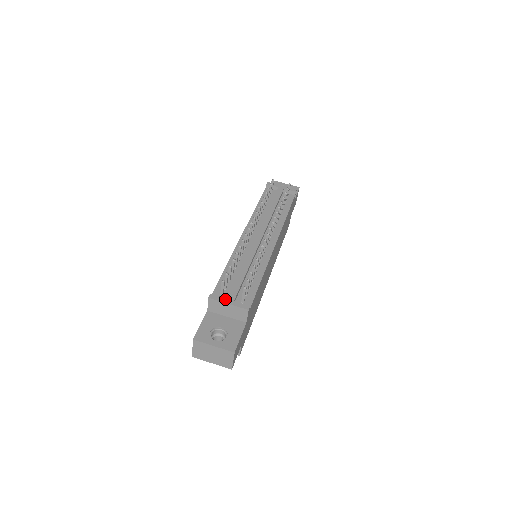
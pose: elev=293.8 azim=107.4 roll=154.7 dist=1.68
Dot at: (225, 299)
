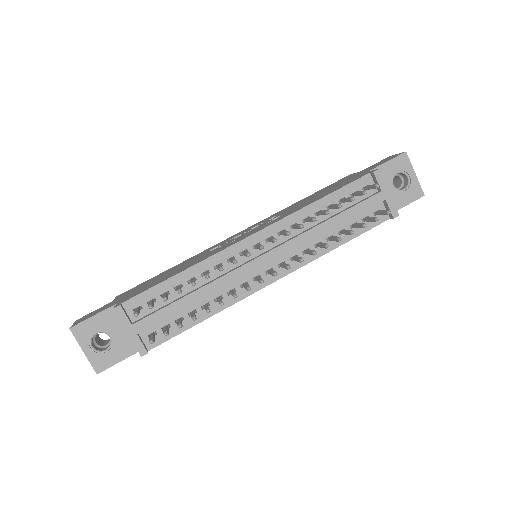
Dot at: (130, 324)
